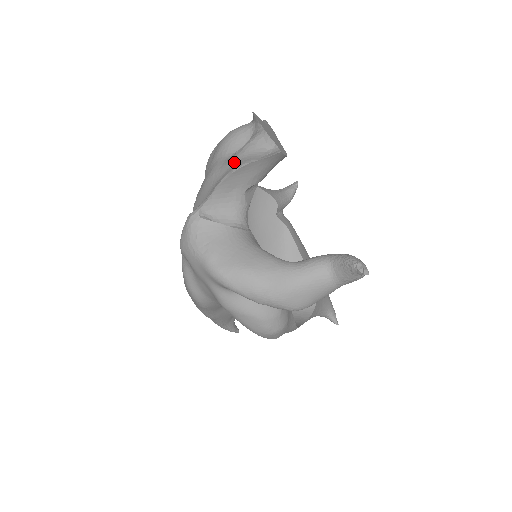
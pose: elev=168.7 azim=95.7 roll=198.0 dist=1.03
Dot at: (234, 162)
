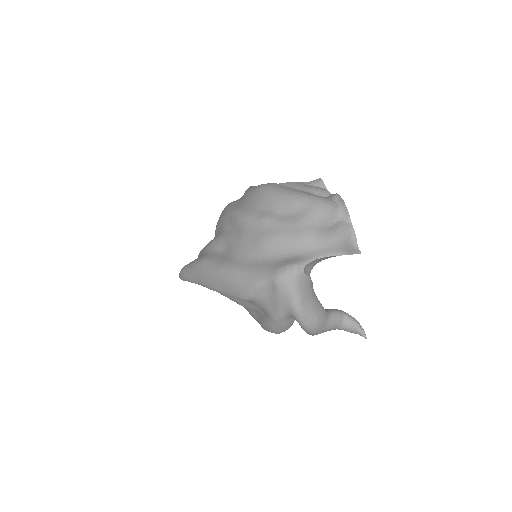
Dot at: (334, 243)
